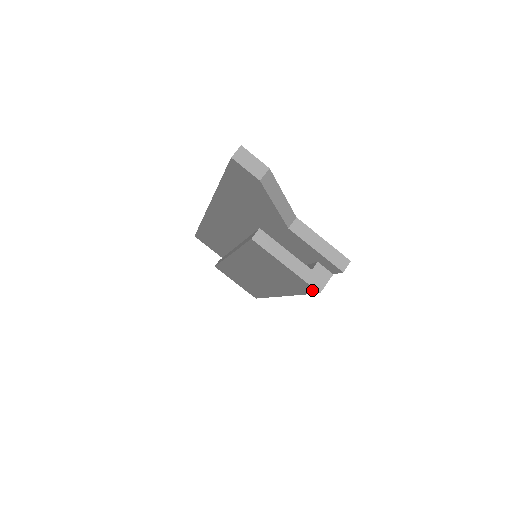
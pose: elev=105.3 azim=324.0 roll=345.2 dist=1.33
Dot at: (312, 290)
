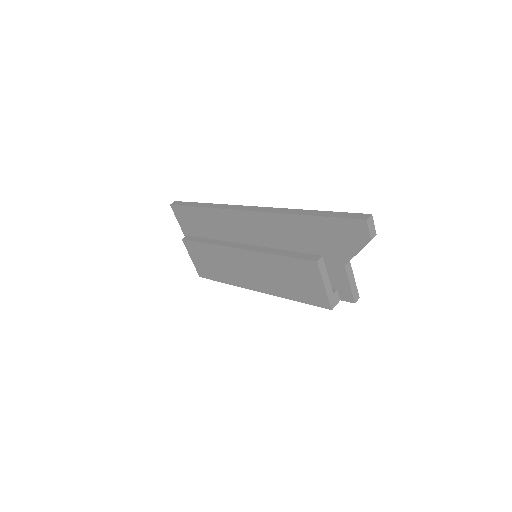
Dot at: (325, 306)
